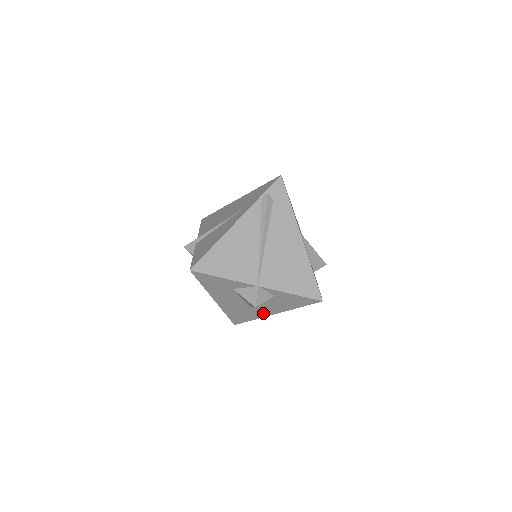
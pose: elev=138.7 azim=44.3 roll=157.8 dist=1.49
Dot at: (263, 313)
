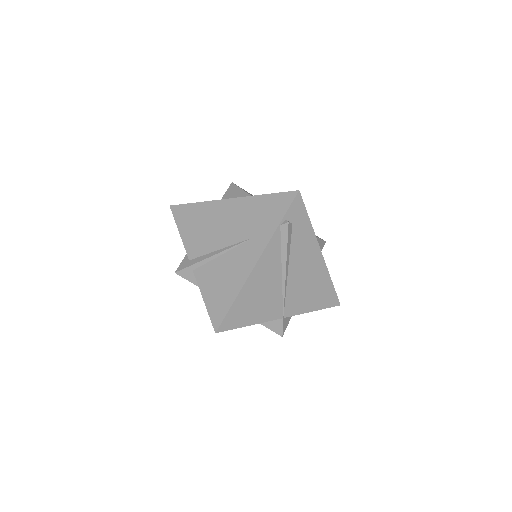
Dot at: occluded
